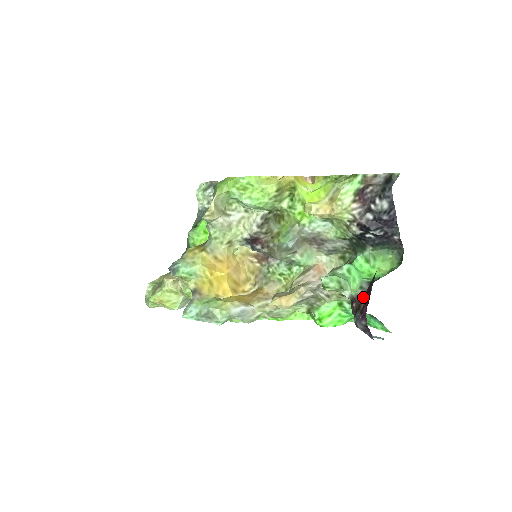
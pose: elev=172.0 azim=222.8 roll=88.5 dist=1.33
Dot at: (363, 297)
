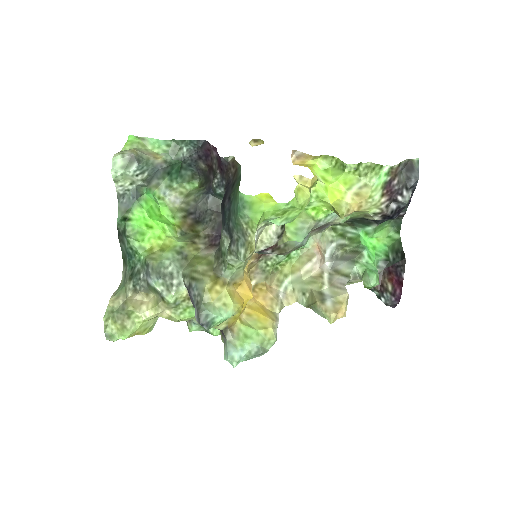
Dot at: (383, 276)
